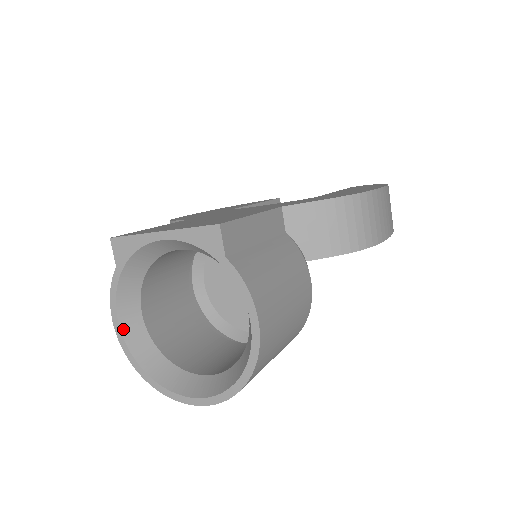
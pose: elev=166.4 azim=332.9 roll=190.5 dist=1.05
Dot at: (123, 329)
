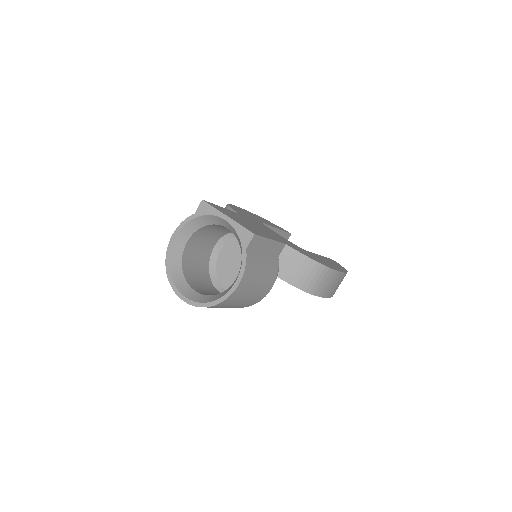
Dot at: (174, 242)
